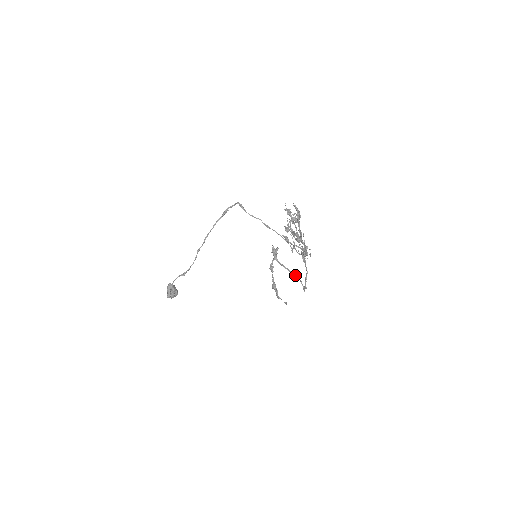
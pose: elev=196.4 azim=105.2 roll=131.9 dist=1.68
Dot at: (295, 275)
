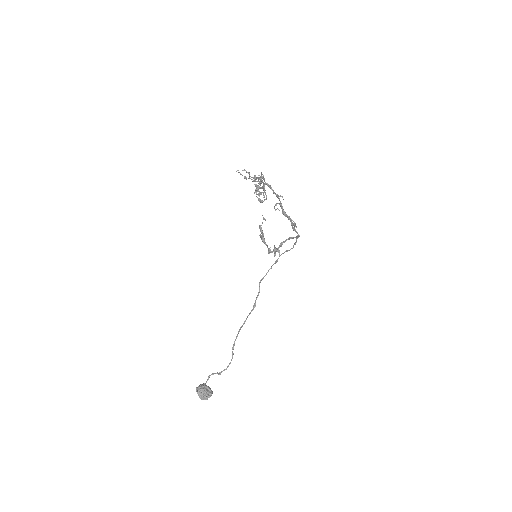
Dot at: (289, 238)
